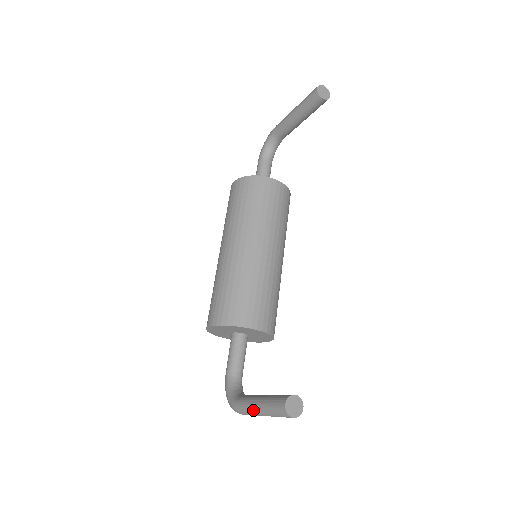
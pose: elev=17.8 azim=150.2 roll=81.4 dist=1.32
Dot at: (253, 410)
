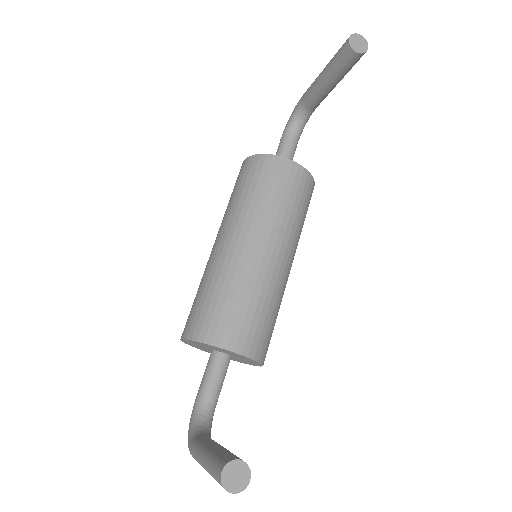
Dot at: (200, 462)
